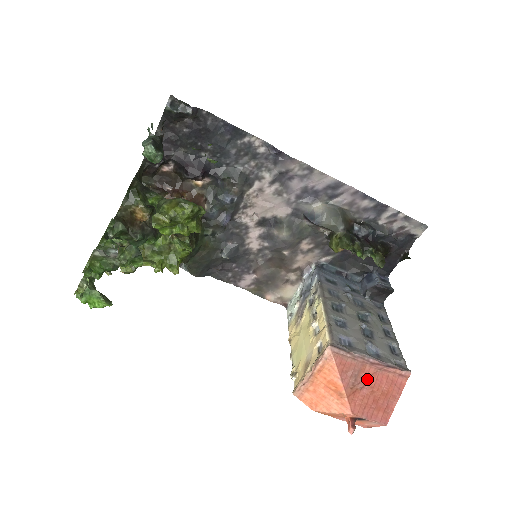
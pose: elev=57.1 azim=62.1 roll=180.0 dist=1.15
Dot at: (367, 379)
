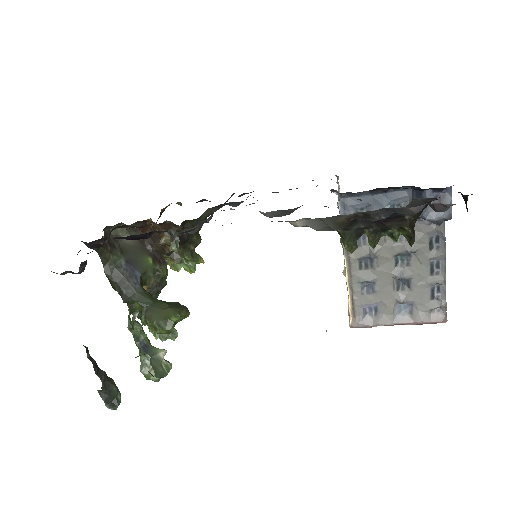
Dot at: occluded
